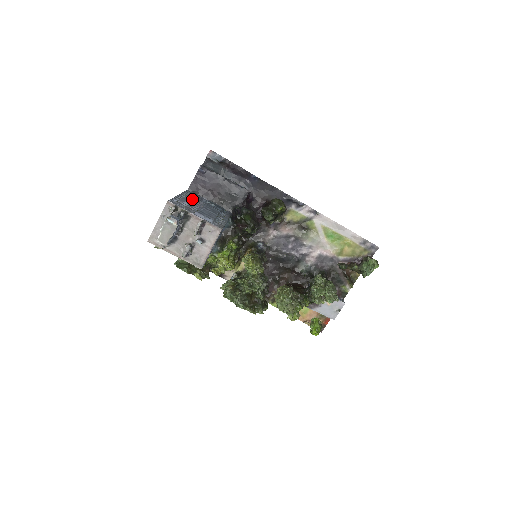
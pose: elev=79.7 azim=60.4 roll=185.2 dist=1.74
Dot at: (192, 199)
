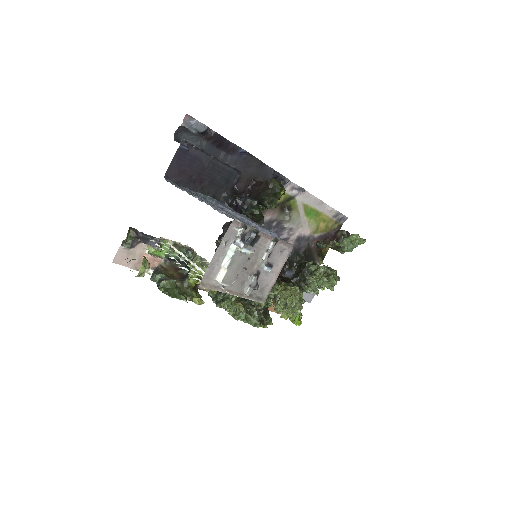
Dot at: occluded
